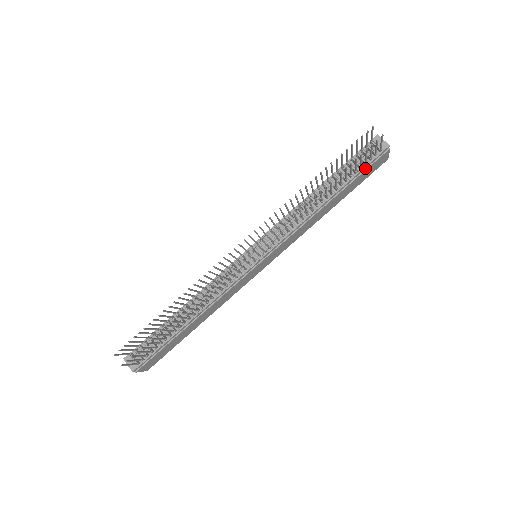
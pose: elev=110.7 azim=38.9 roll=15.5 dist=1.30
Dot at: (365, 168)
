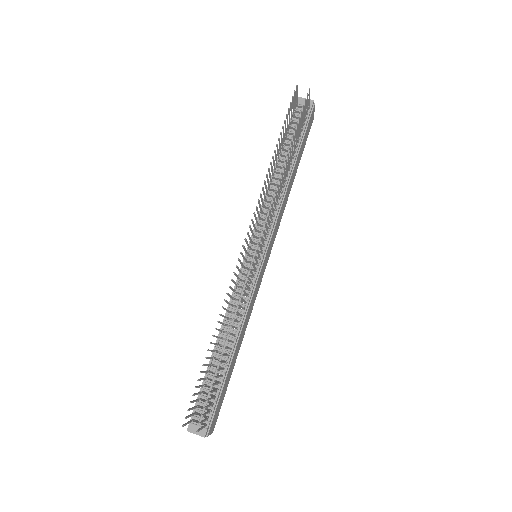
Dot at: (305, 129)
